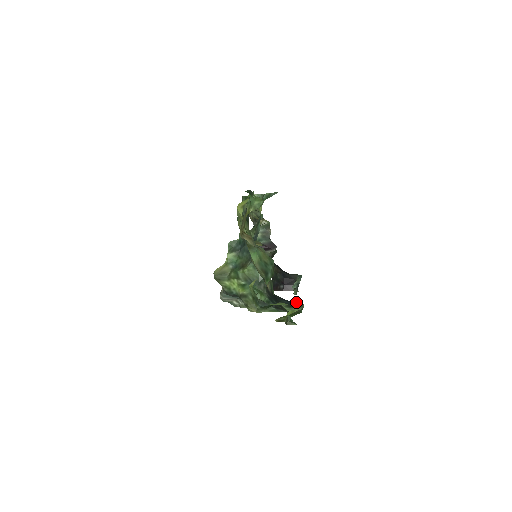
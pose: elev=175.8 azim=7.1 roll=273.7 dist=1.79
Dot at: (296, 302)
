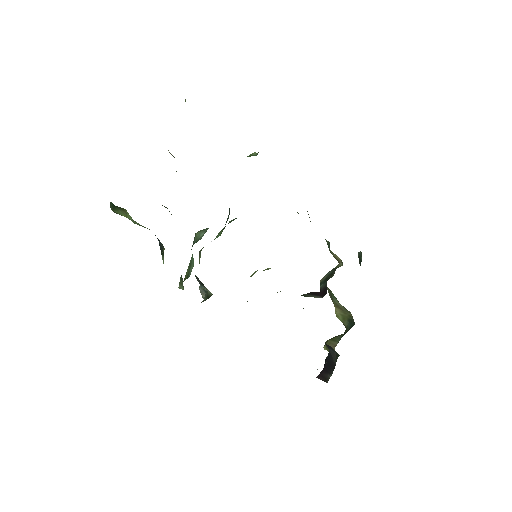
Dot at: occluded
